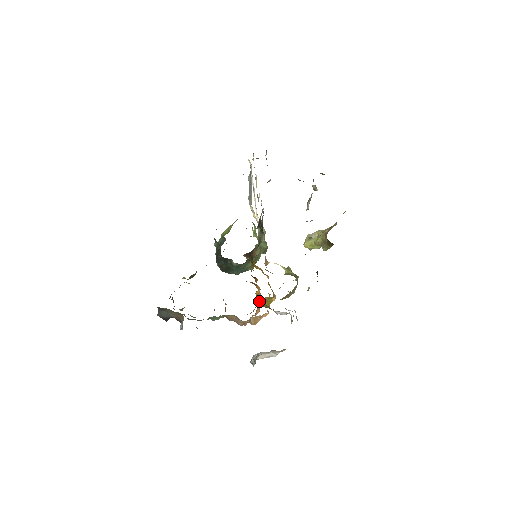
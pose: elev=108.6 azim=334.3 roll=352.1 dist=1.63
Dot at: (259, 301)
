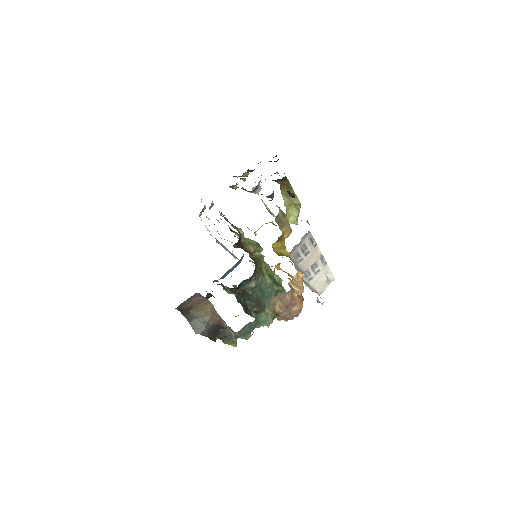
Dot at: occluded
